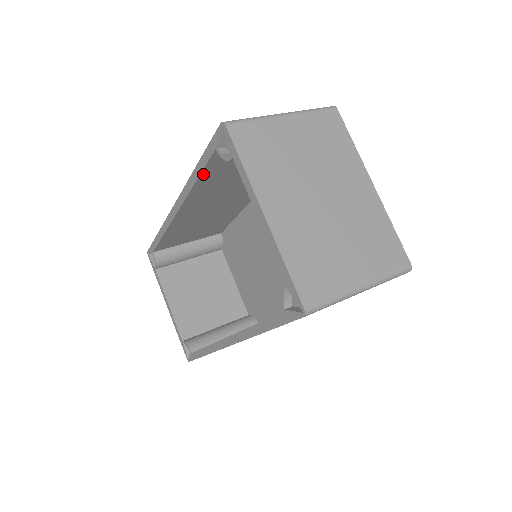
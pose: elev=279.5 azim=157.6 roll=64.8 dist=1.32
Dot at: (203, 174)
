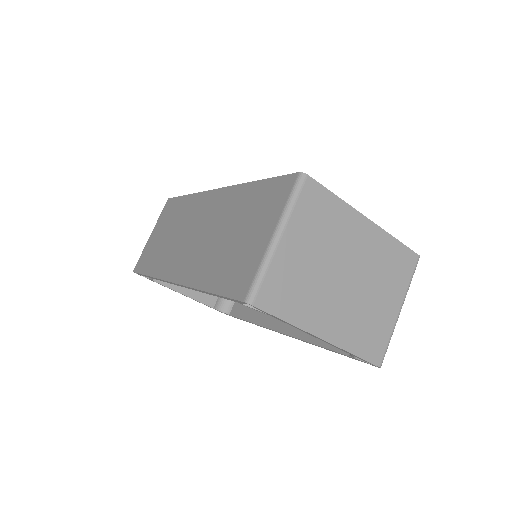
Dot at: occluded
